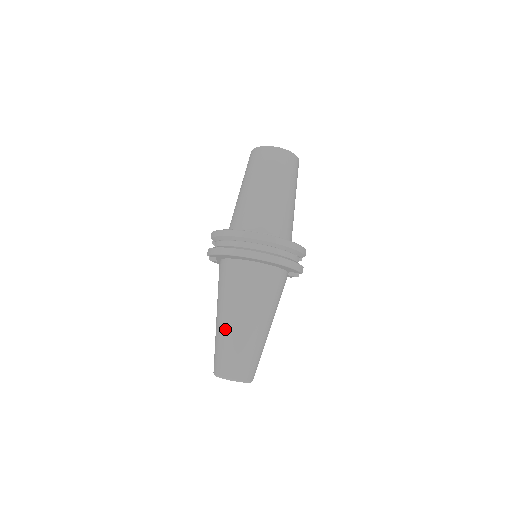
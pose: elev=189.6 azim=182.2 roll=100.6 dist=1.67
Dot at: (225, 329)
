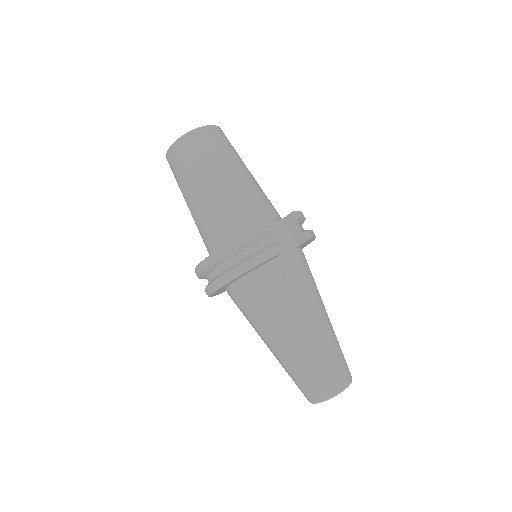
Dot at: occluded
